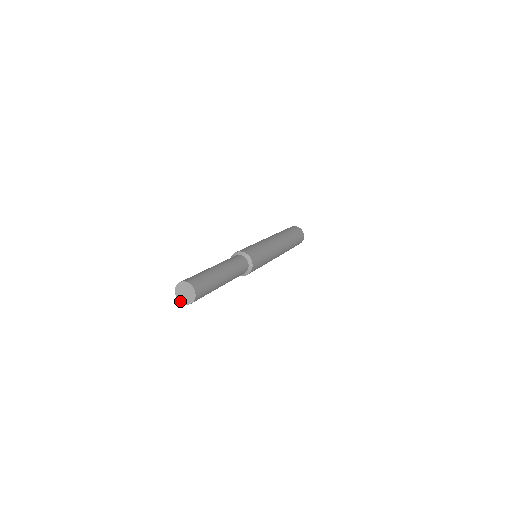
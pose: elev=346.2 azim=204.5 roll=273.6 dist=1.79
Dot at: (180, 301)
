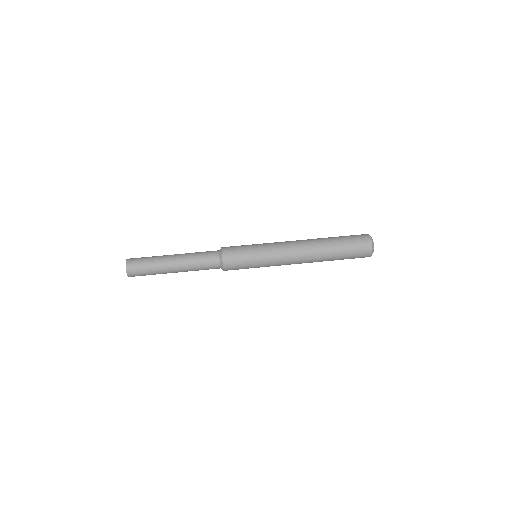
Dot at: occluded
